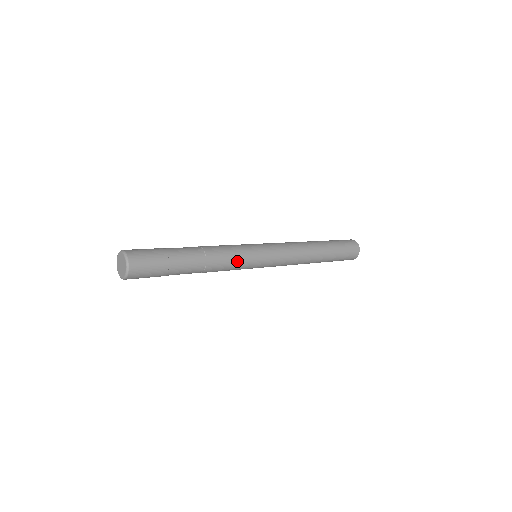
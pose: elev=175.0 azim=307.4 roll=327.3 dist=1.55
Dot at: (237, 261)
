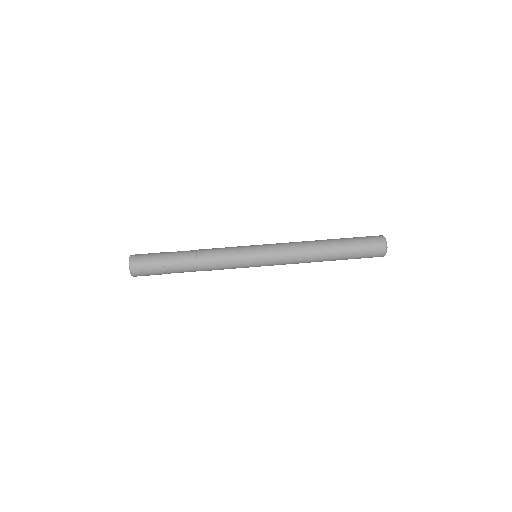
Dot at: (229, 267)
